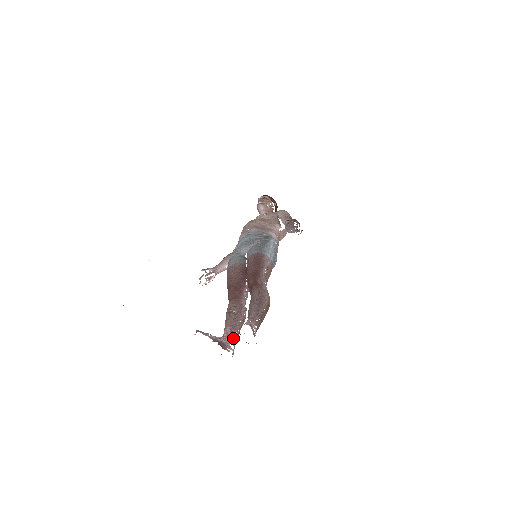
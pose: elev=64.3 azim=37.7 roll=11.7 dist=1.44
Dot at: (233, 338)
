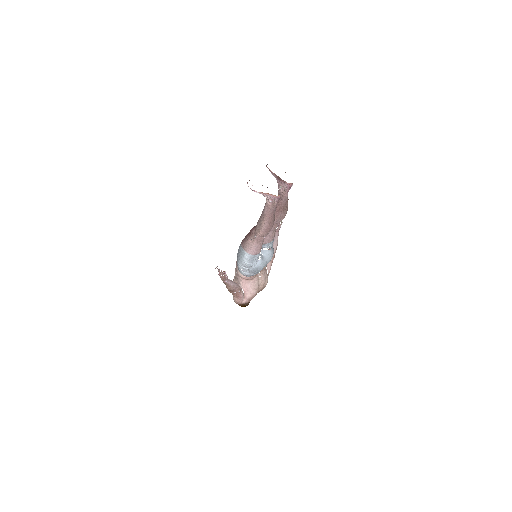
Dot at: occluded
